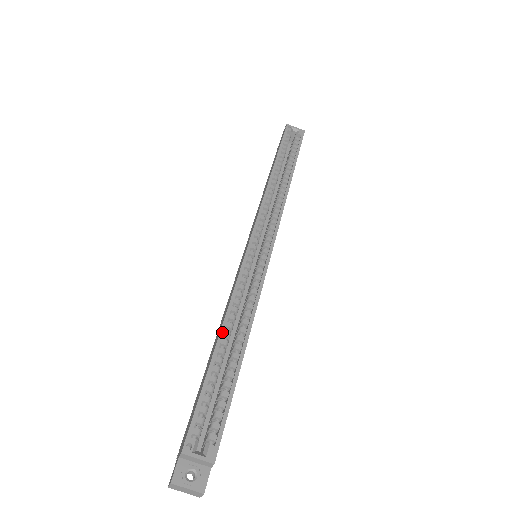
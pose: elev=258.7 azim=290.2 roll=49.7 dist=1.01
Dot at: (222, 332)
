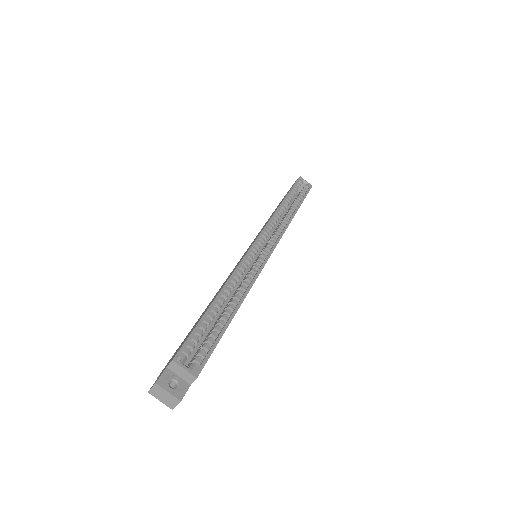
Dot at: (222, 291)
